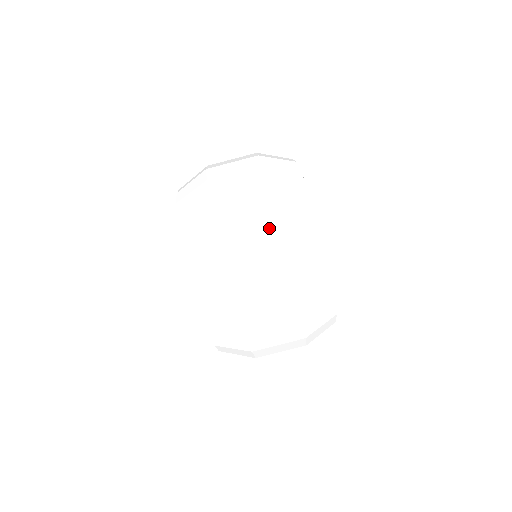
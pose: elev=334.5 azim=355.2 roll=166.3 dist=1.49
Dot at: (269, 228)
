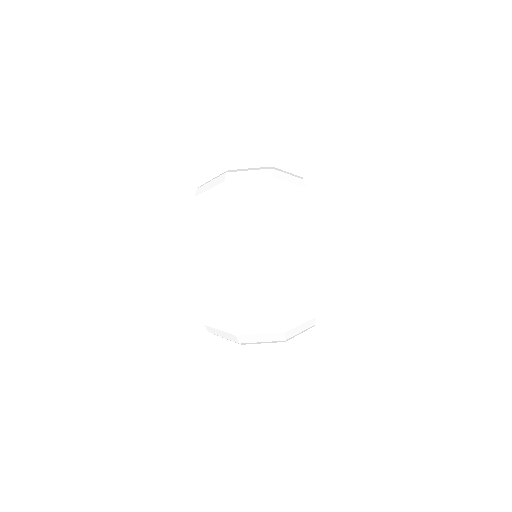
Dot at: (276, 326)
